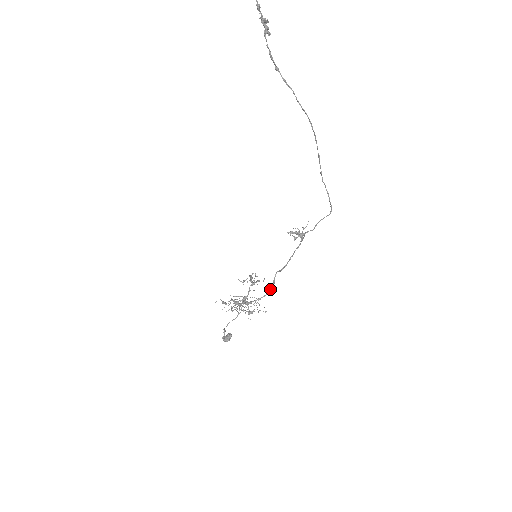
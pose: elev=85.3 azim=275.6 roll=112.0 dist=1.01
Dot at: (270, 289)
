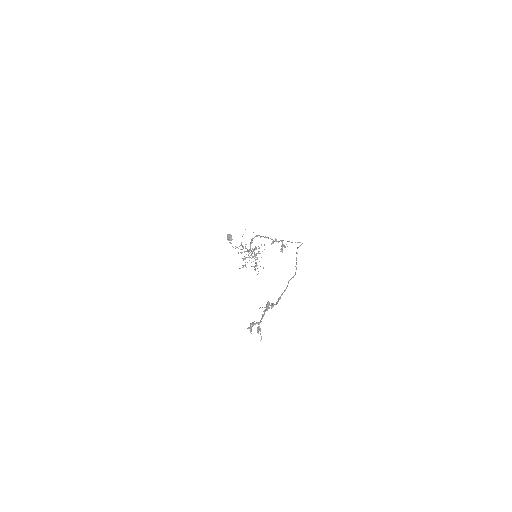
Dot at: occluded
